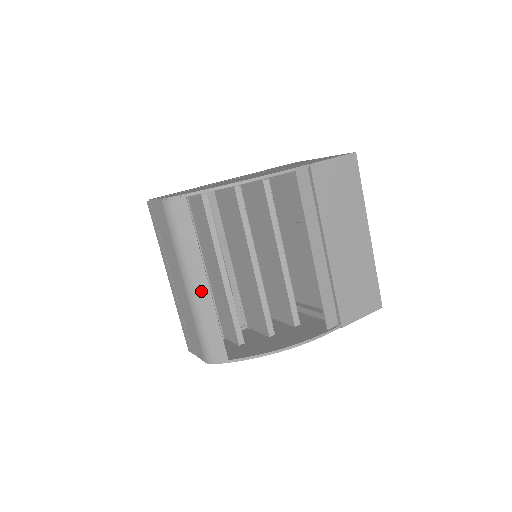
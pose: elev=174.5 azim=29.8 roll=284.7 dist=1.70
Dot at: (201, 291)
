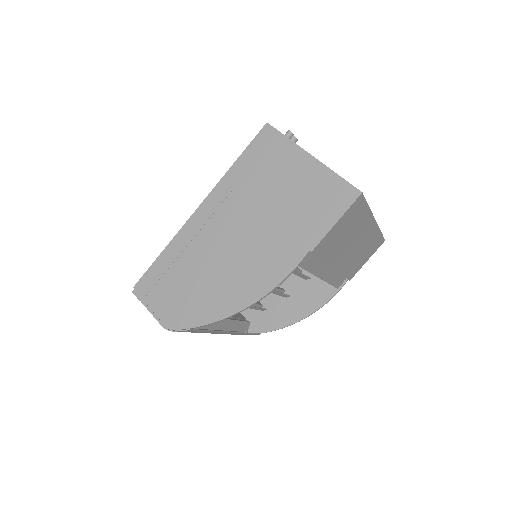
Dot at: occluded
